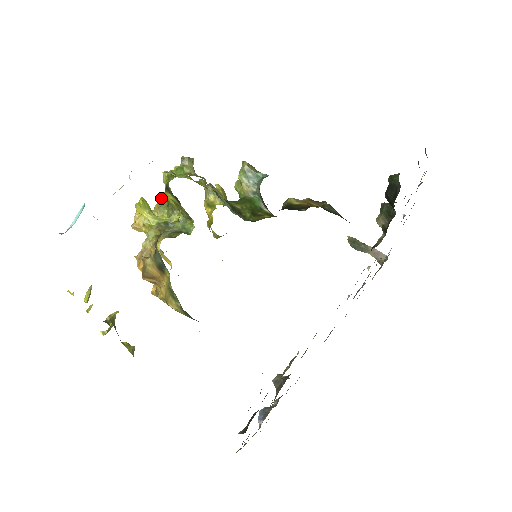
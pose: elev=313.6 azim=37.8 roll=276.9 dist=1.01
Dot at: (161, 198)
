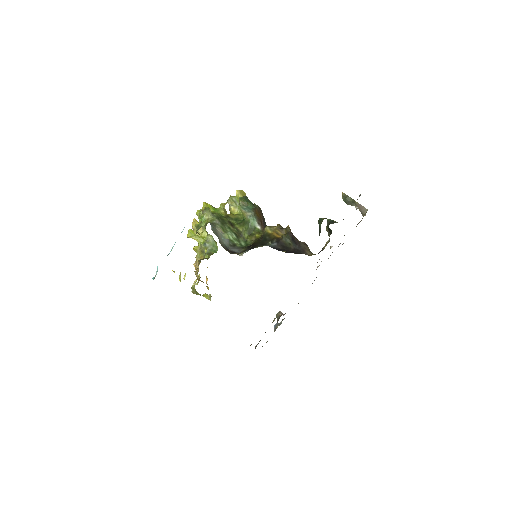
Dot at: occluded
